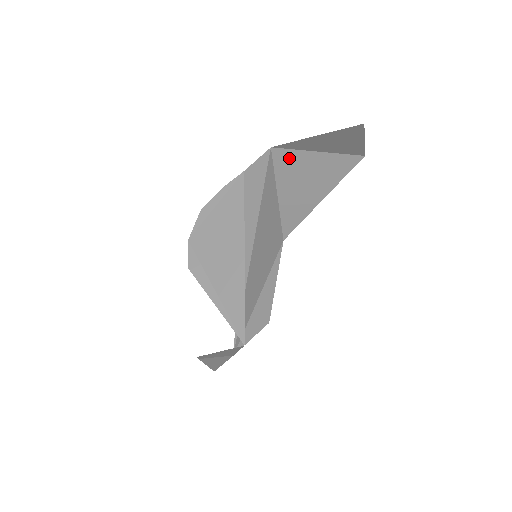
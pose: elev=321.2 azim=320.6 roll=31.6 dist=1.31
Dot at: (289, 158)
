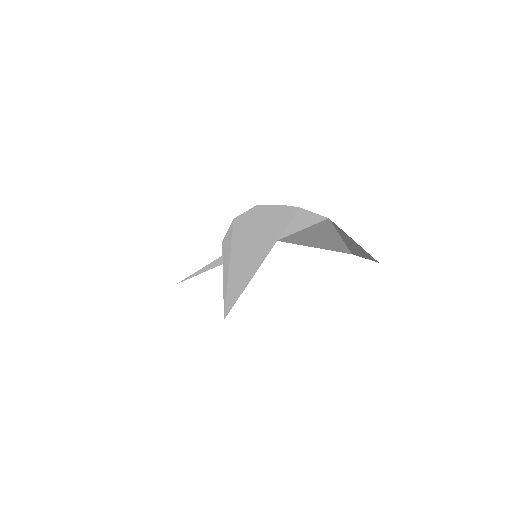
Dot at: (327, 227)
